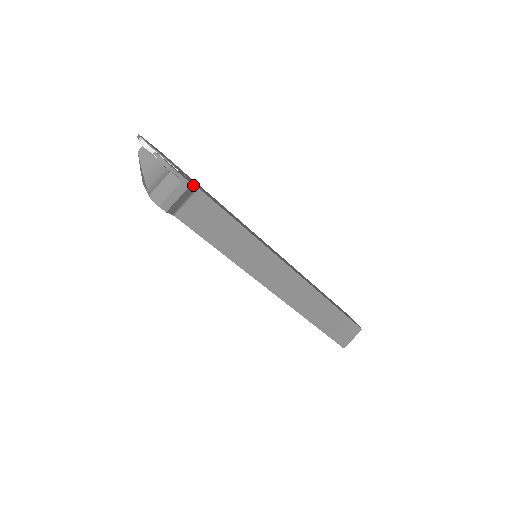
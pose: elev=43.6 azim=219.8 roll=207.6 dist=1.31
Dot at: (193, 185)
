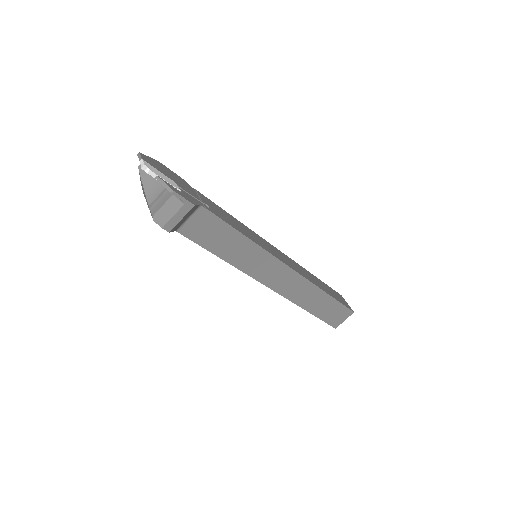
Dot at: (196, 205)
